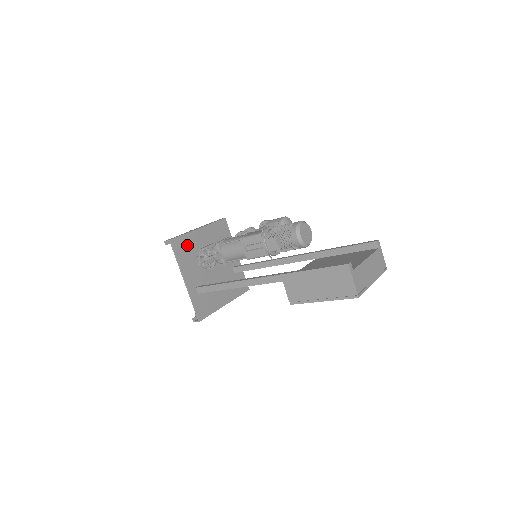
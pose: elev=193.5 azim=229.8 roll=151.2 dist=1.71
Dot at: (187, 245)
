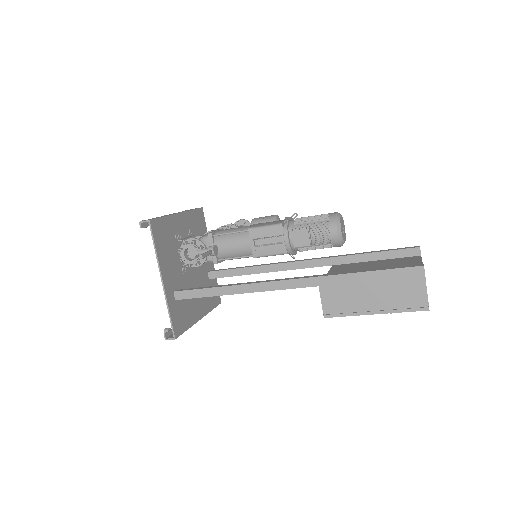
Dot at: (166, 232)
